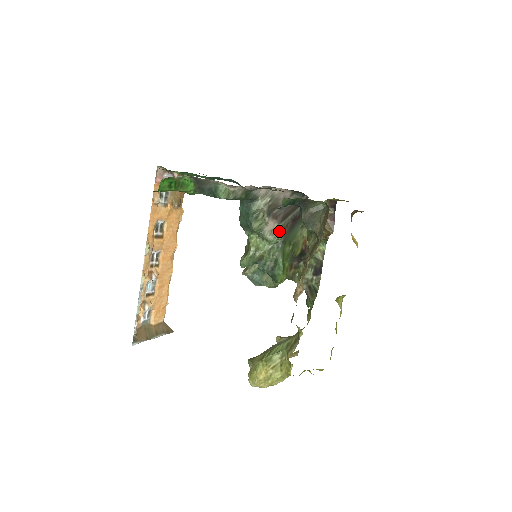
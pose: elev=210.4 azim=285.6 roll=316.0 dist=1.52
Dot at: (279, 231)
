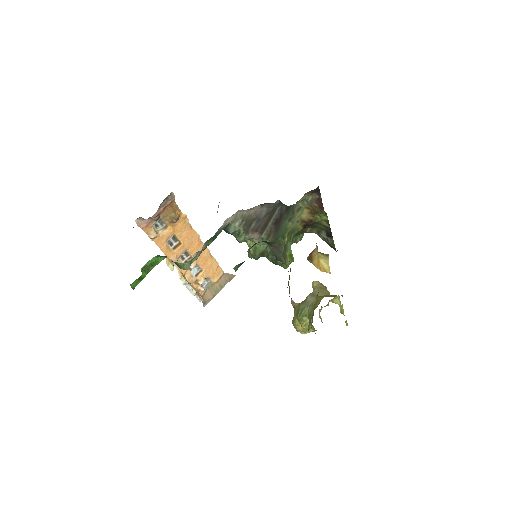
Dot at: (264, 239)
